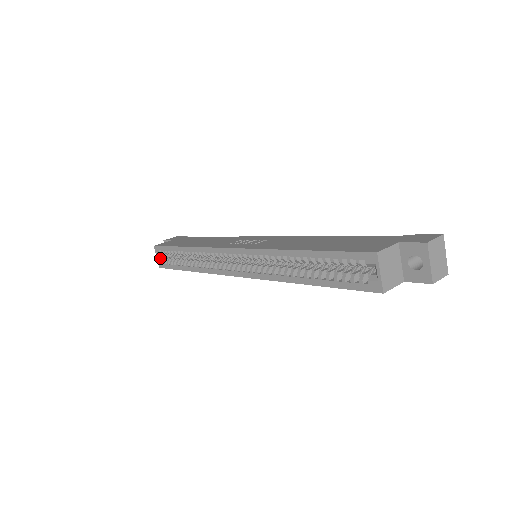
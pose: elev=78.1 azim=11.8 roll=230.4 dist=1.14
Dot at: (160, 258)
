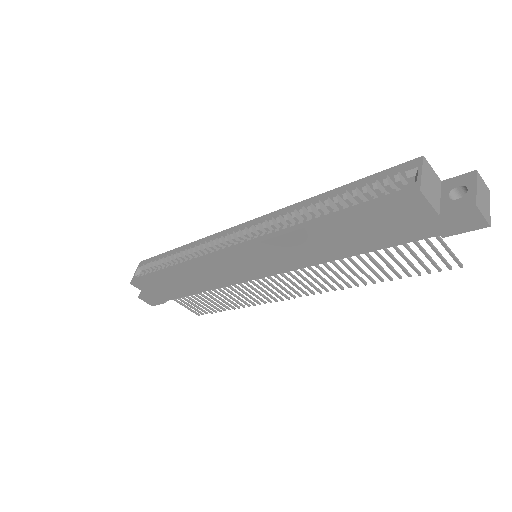
Dot at: (138, 274)
